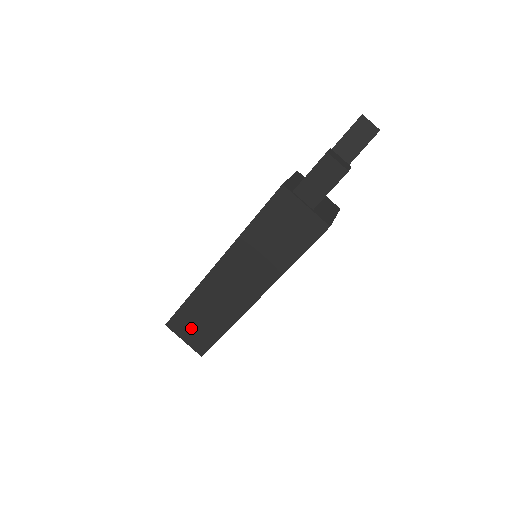
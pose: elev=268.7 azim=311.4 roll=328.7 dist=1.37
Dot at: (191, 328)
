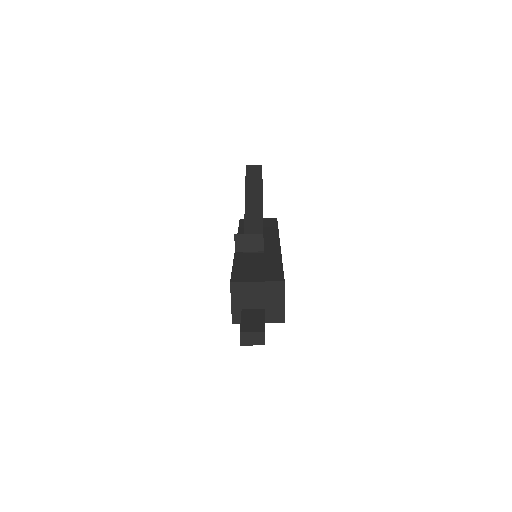
Dot at: occluded
